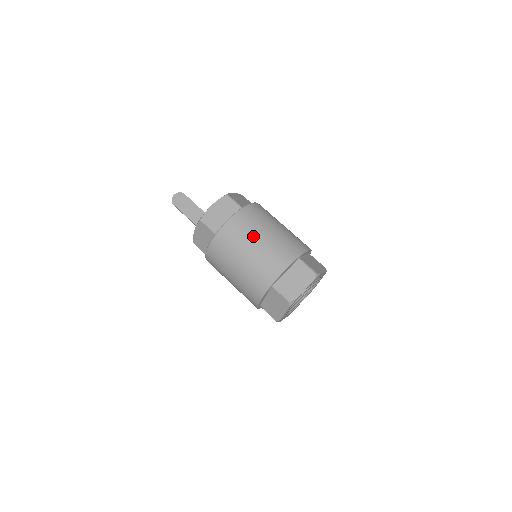
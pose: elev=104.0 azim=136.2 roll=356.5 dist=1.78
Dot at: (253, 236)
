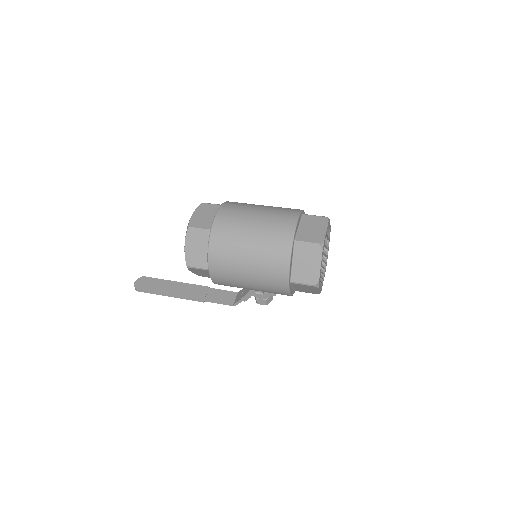
Dot at: (249, 212)
